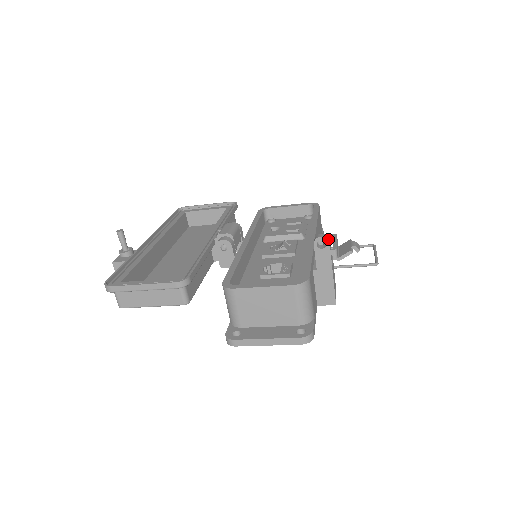
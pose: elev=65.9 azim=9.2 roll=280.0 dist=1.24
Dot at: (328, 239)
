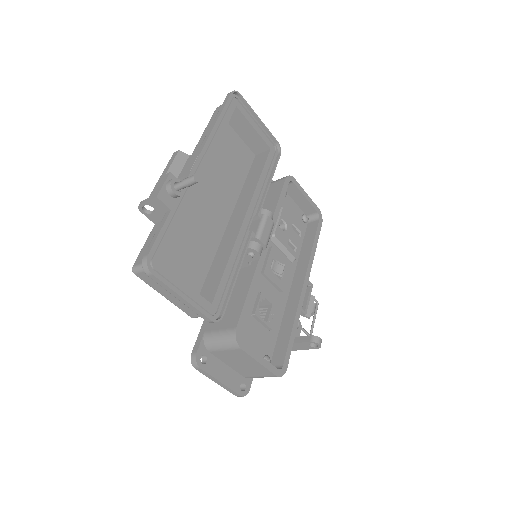
Dot at: (320, 347)
